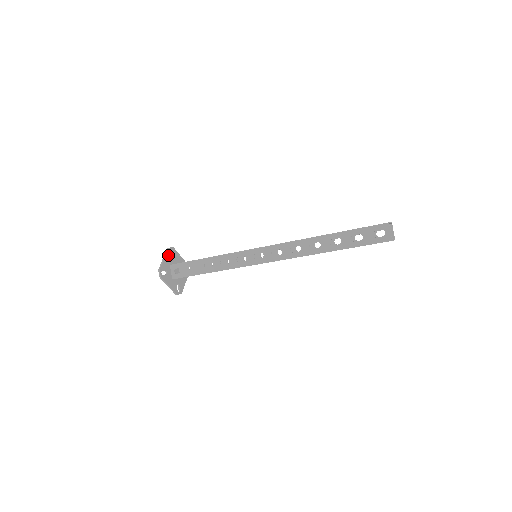
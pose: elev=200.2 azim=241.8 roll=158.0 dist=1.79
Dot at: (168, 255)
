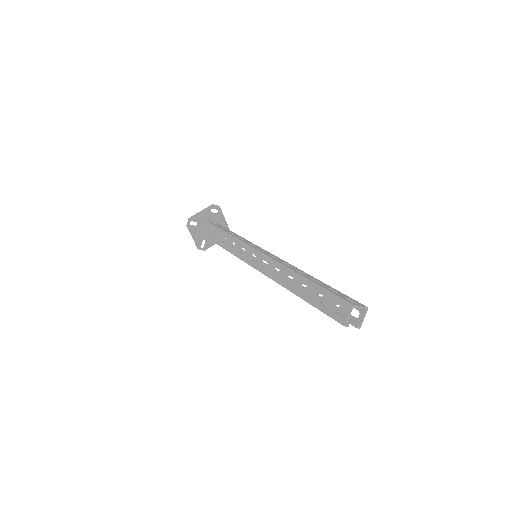
Dot at: (208, 210)
